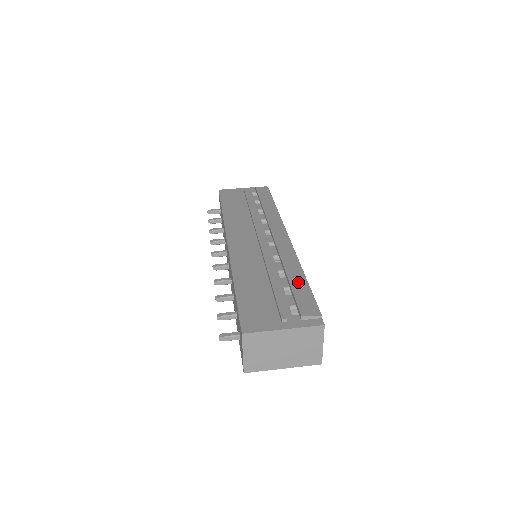
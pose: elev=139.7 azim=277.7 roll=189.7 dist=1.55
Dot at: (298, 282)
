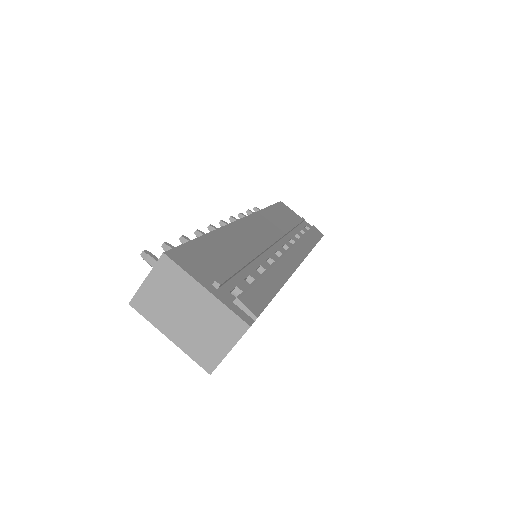
Dot at: (268, 284)
